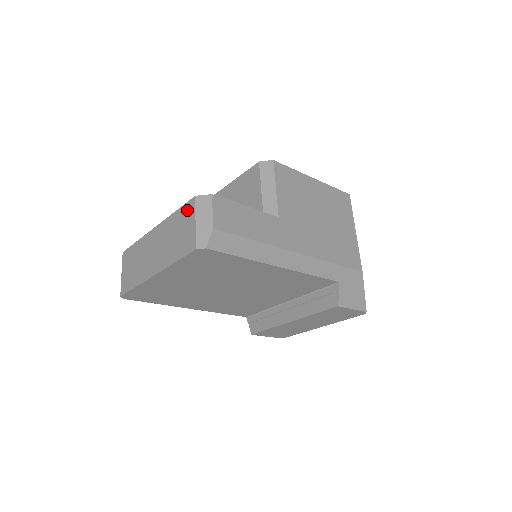
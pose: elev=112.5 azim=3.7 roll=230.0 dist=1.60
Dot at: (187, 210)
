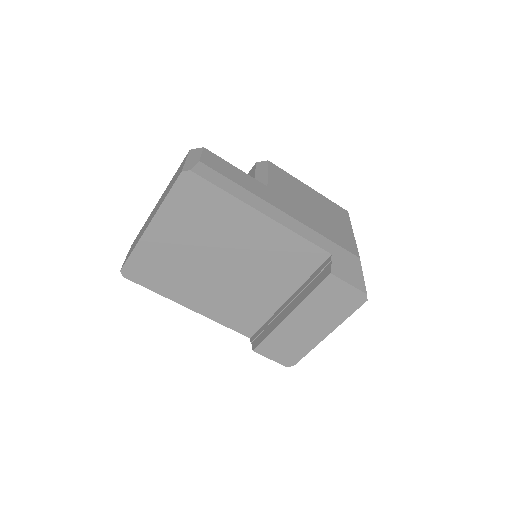
Dot at: (182, 162)
